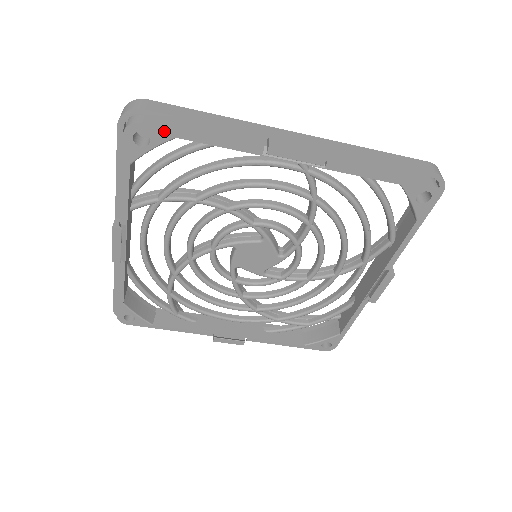
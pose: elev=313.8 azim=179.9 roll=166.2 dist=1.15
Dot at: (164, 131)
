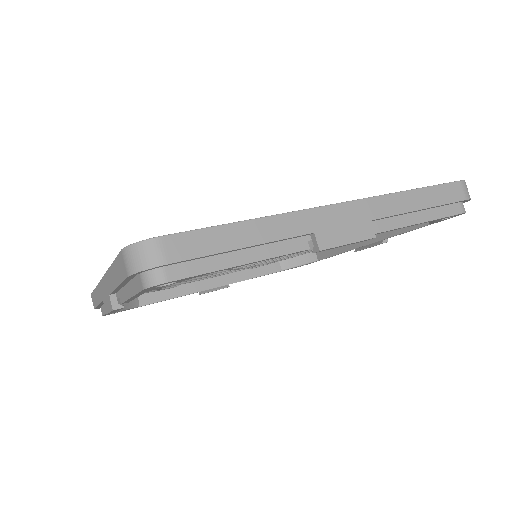
Dot at: (197, 276)
